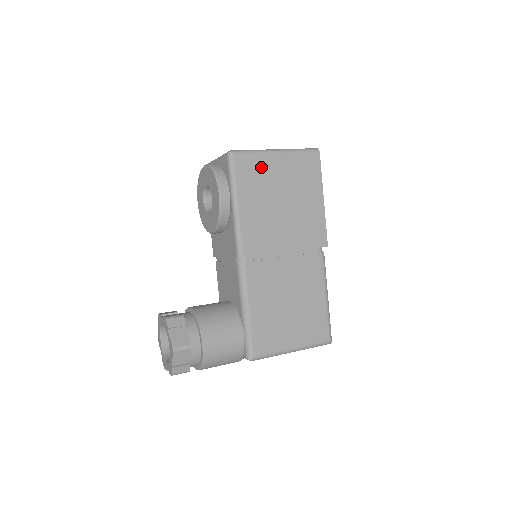
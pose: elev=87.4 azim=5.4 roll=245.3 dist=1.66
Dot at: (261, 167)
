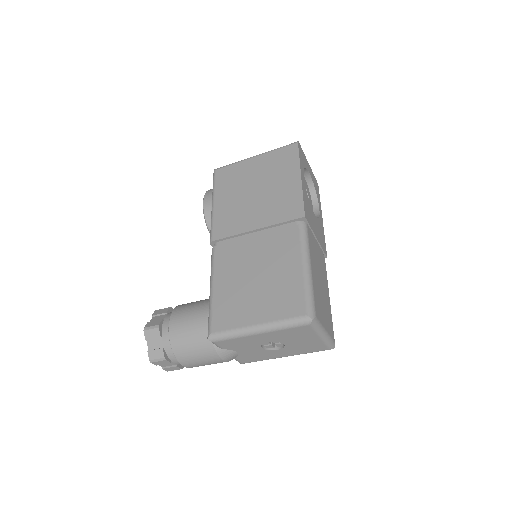
Dot at: (238, 171)
